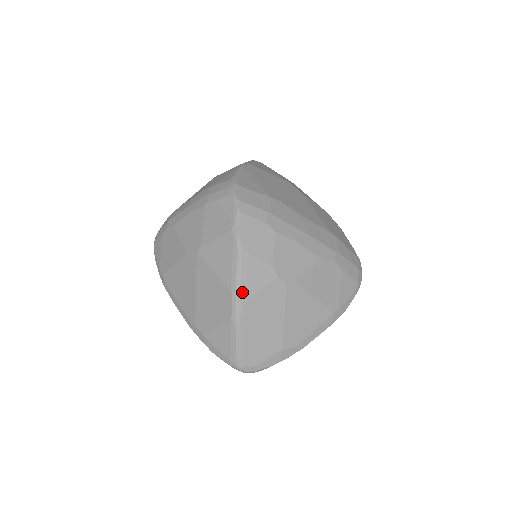
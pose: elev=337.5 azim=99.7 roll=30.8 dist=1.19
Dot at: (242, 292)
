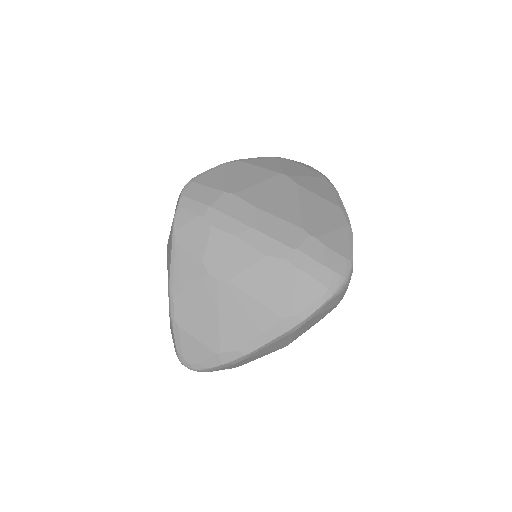
Dot at: (174, 286)
